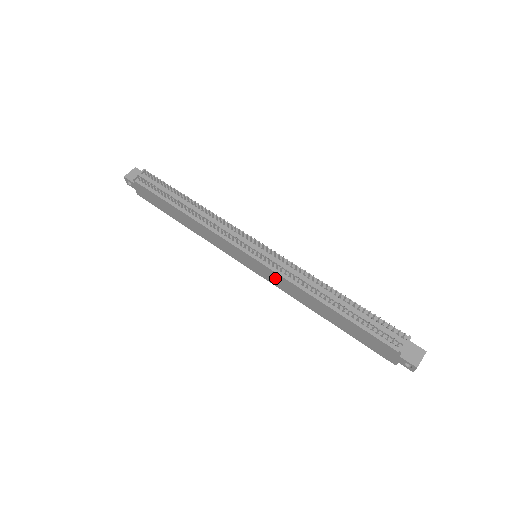
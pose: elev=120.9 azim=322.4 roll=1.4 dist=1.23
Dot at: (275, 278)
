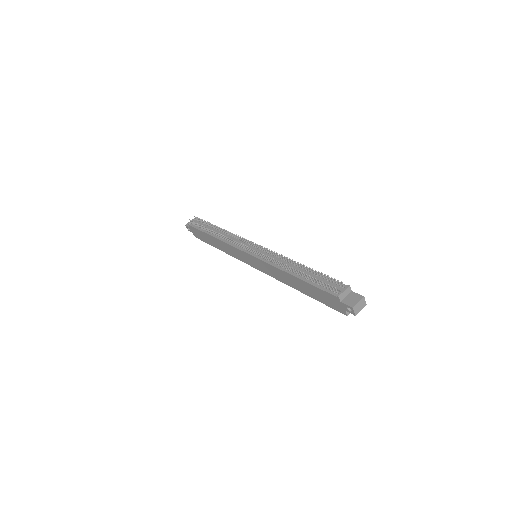
Dot at: (265, 267)
